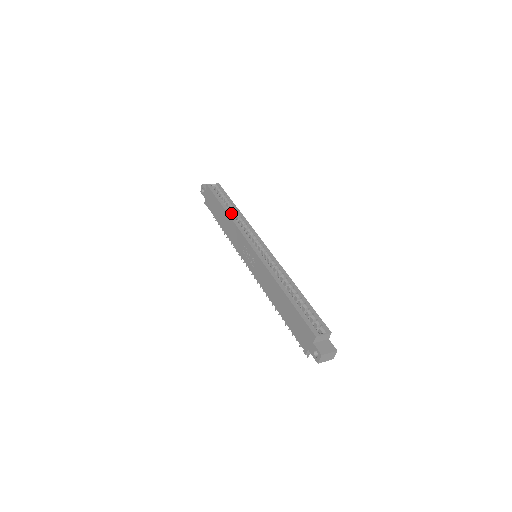
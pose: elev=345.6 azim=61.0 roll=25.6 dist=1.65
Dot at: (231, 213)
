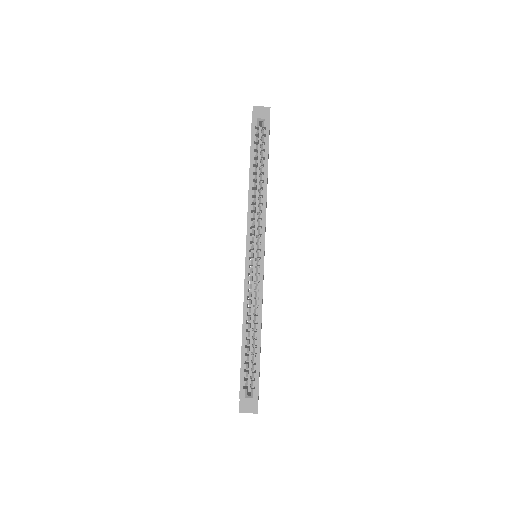
Dot at: (253, 186)
